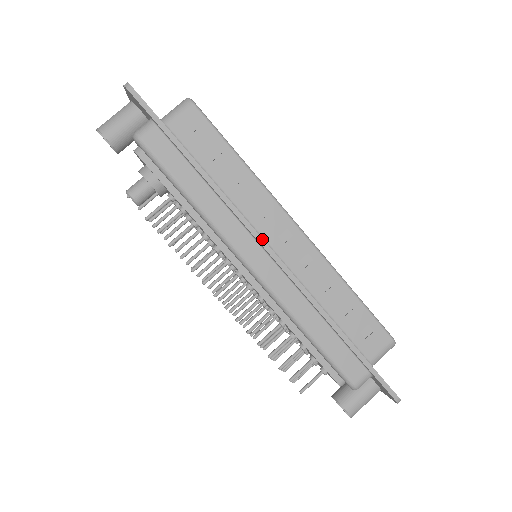
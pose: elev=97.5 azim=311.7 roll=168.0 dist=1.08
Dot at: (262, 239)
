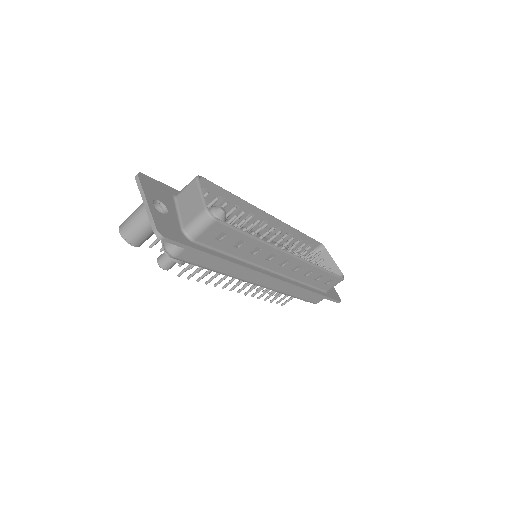
Dot at: (269, 276)
